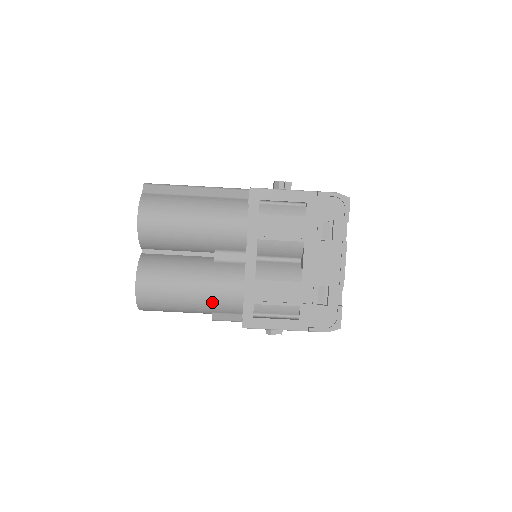
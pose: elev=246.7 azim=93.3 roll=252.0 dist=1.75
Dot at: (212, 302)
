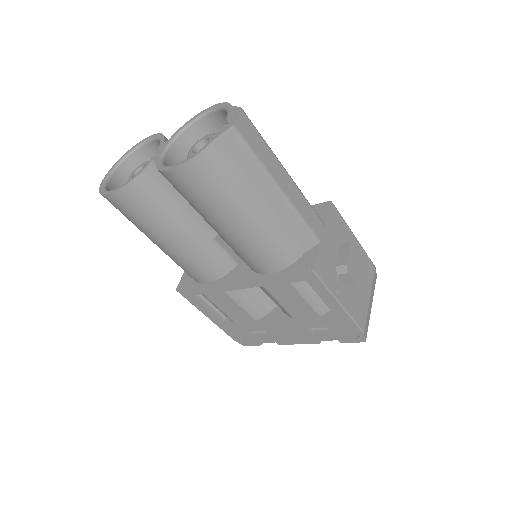
Dot at: (173, 259)
